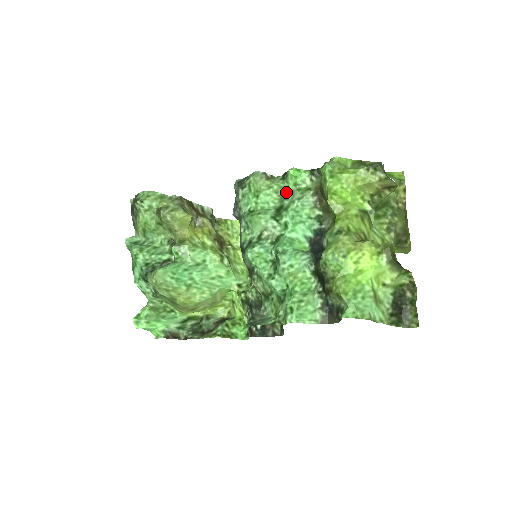
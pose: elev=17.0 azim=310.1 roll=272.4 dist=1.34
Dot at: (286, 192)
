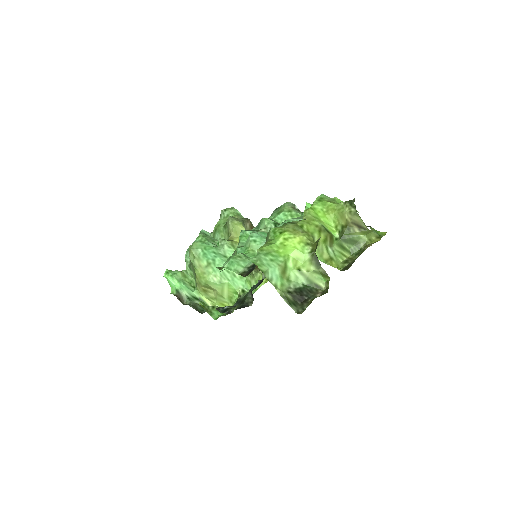
Dot at: occluded
